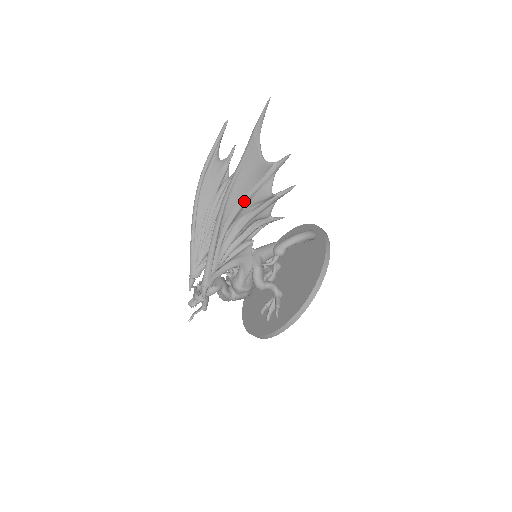
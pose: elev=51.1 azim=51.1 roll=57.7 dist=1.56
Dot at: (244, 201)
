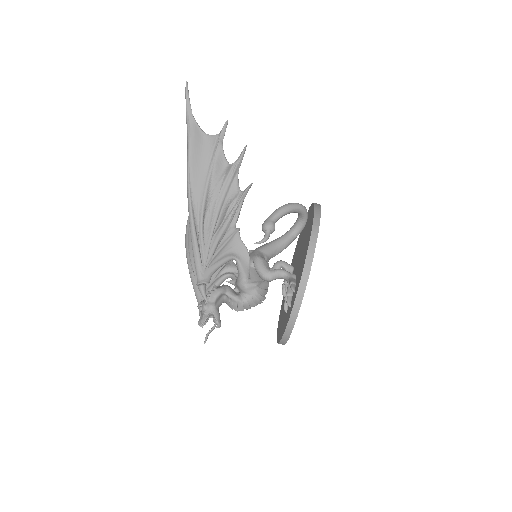
Dot at: (206, 182)
